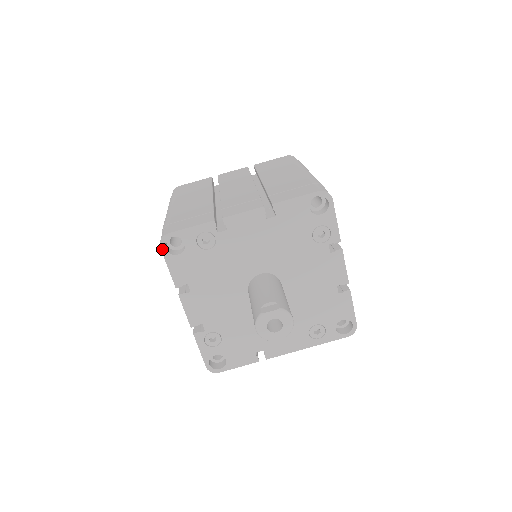
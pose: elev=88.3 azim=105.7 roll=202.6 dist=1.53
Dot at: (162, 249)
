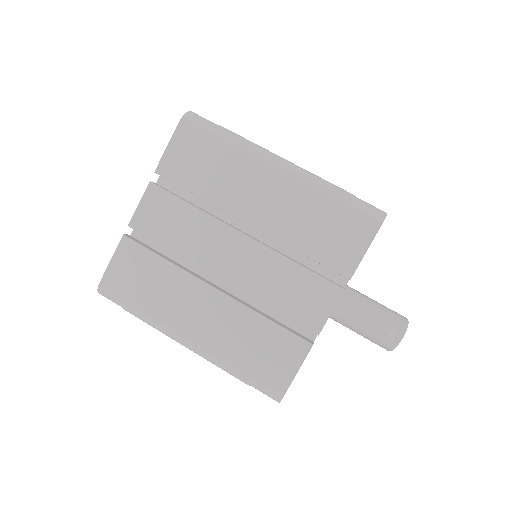
Dot at: occluded
